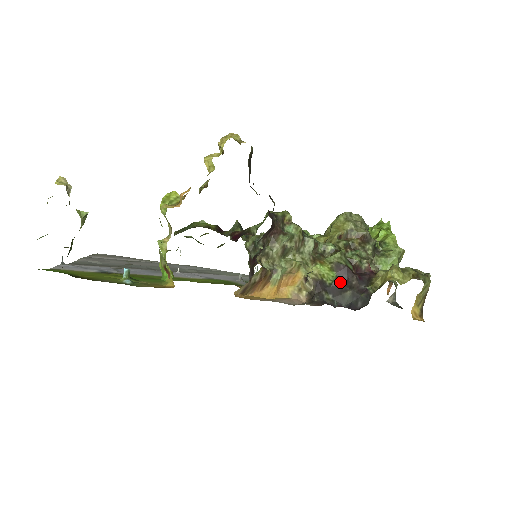
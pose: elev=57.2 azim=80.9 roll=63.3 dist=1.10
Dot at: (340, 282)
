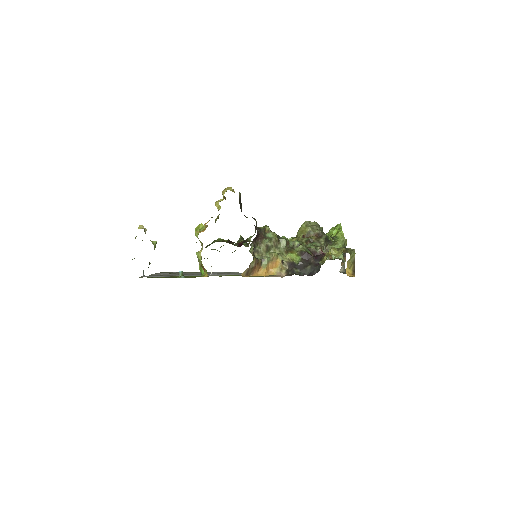
Dot at: (303, 262)
